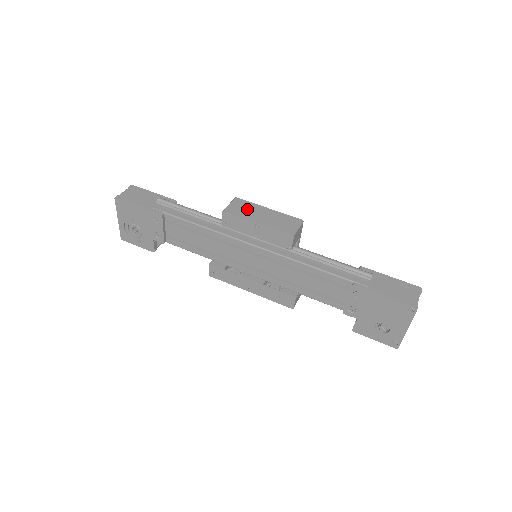
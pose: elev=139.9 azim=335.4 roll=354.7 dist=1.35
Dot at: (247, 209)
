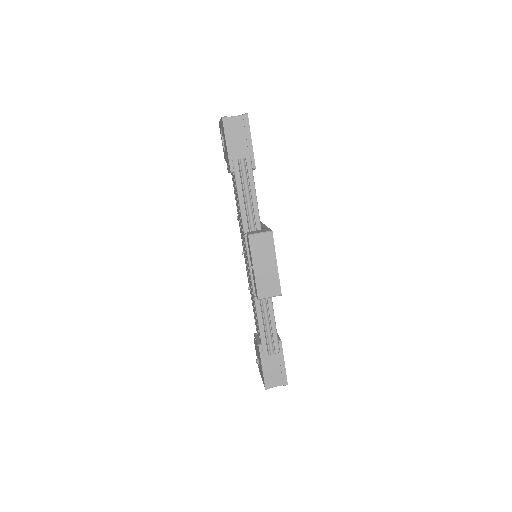
Dot at: (264, 250)
